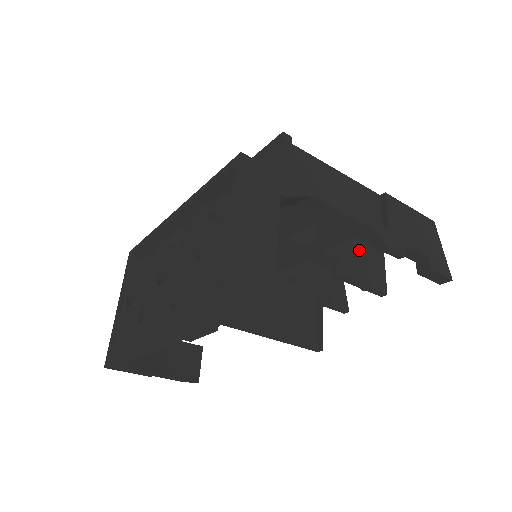
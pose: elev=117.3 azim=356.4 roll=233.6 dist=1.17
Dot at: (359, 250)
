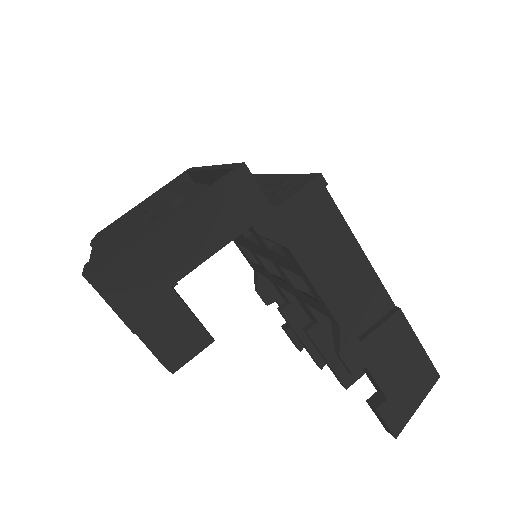
Dot at: occluded
